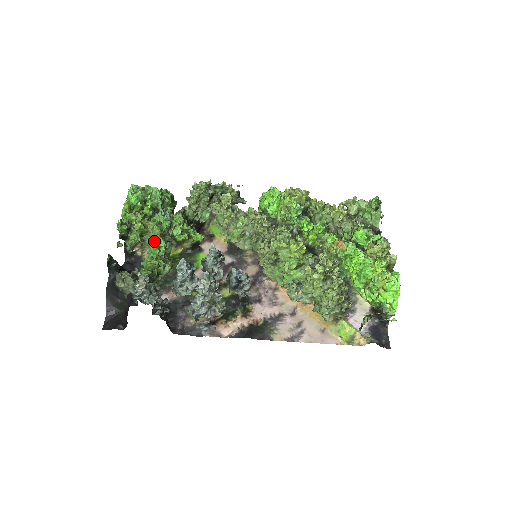
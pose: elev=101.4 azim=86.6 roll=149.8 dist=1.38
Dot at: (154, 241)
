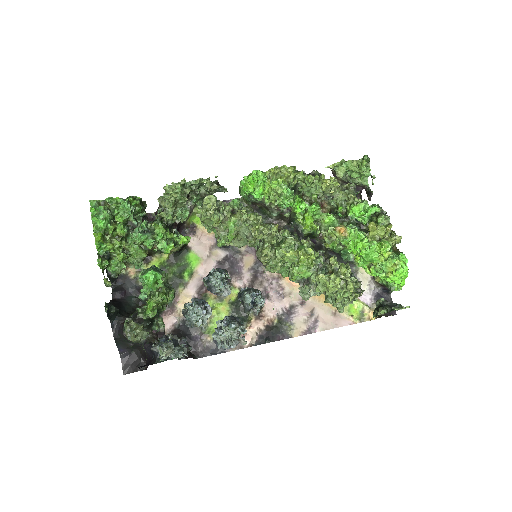
Dot at: (150, 279)
